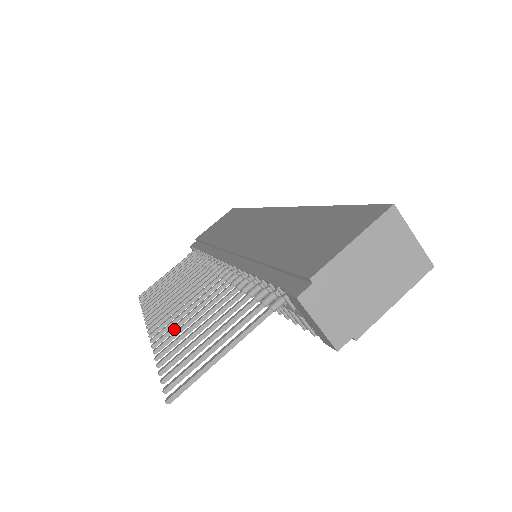
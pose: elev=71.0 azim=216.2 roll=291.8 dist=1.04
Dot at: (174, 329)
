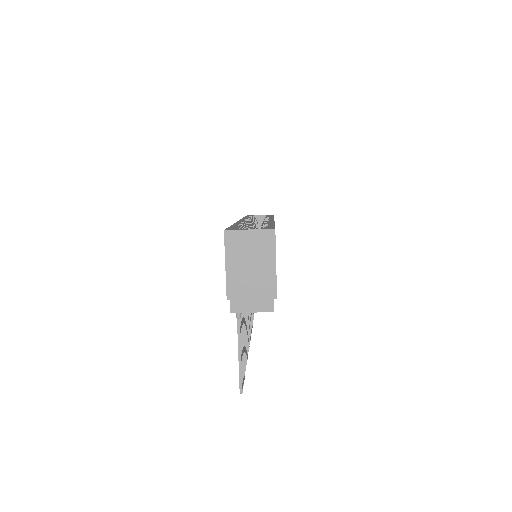
Dot at: occluded
